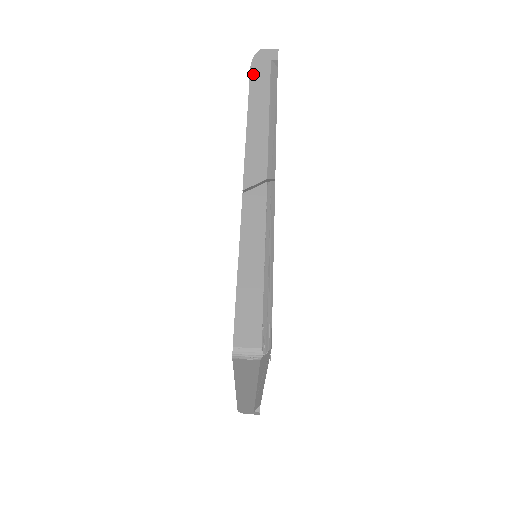
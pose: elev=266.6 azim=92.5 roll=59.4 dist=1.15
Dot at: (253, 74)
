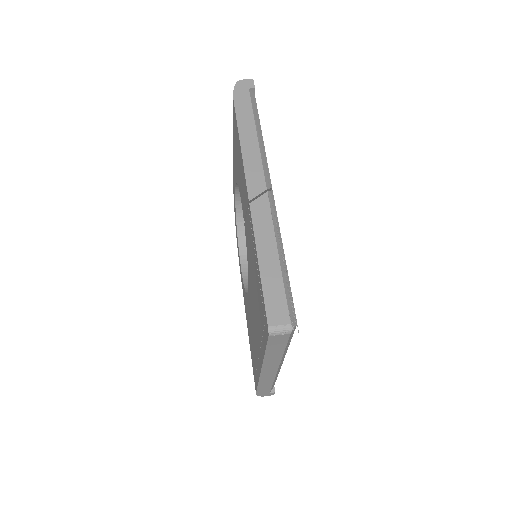
Dot at: (237, 103)
